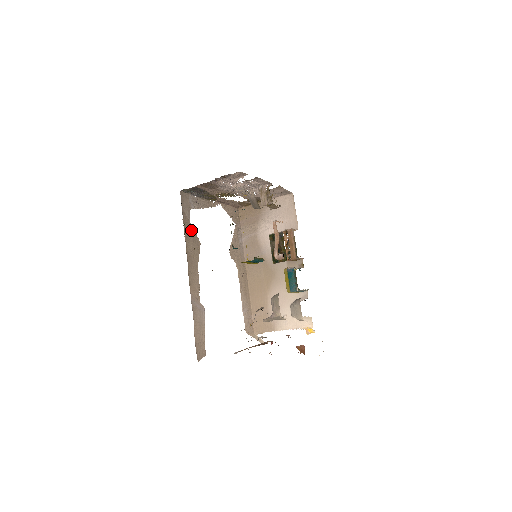
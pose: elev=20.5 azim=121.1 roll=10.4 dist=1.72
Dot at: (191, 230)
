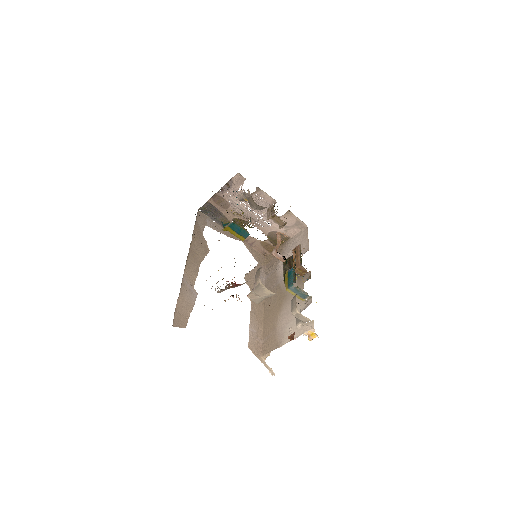
Dot at: (201, 237)
